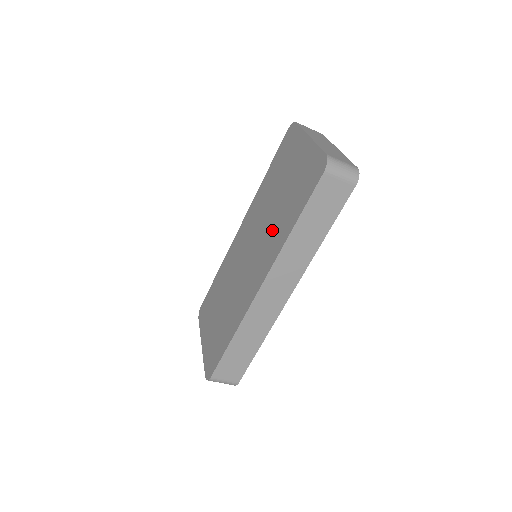
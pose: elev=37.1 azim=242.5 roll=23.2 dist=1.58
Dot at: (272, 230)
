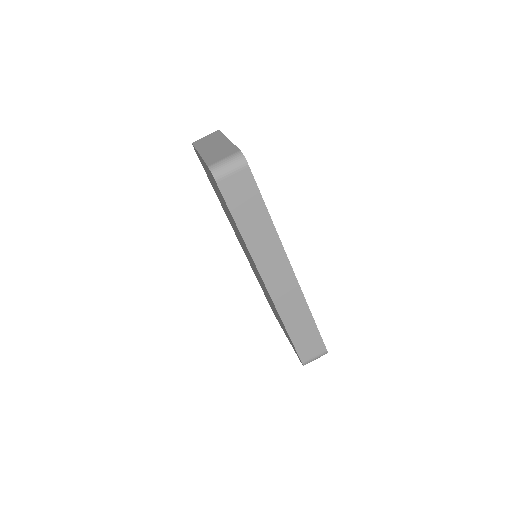
Dot at: occluded
